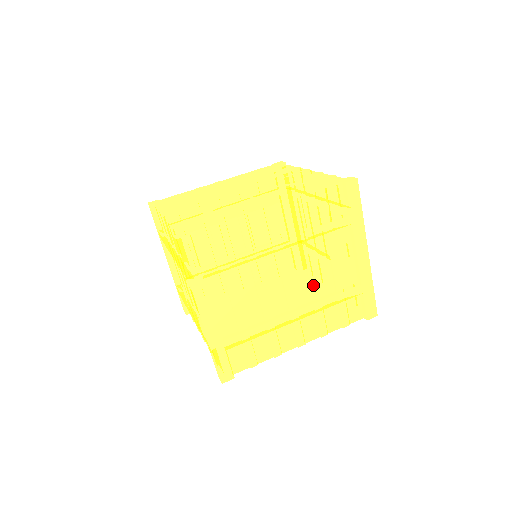
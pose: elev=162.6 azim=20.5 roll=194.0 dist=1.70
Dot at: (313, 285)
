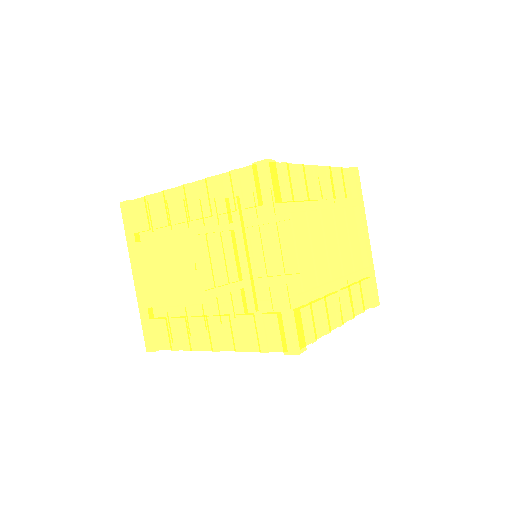
Dot at: (343, 258)
